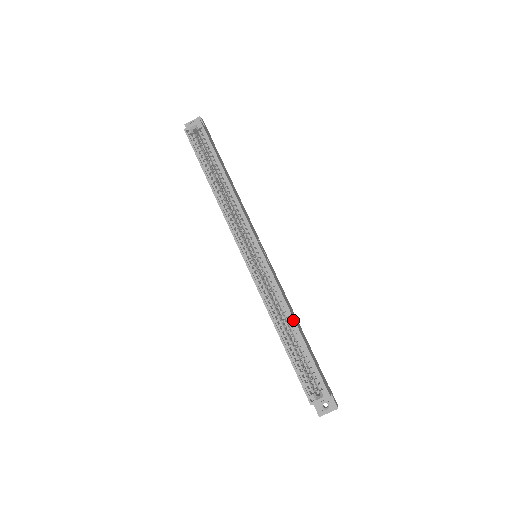
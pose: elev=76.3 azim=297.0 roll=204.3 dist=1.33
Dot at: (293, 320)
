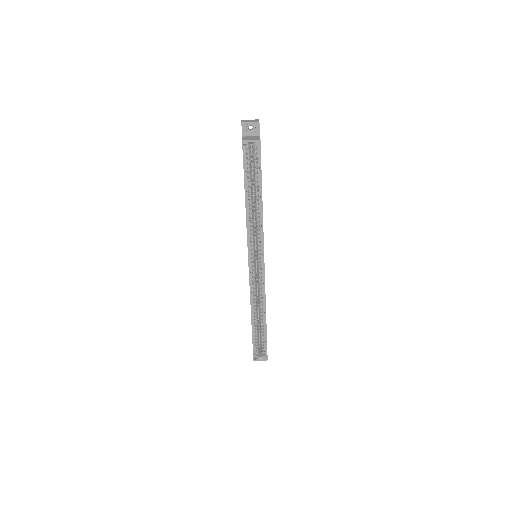
Dot at: (265, 315)
